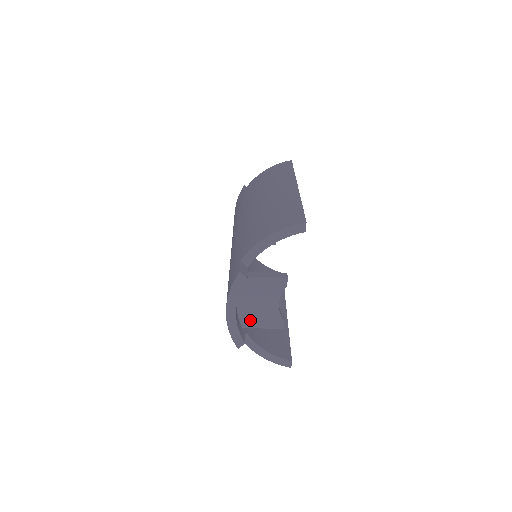
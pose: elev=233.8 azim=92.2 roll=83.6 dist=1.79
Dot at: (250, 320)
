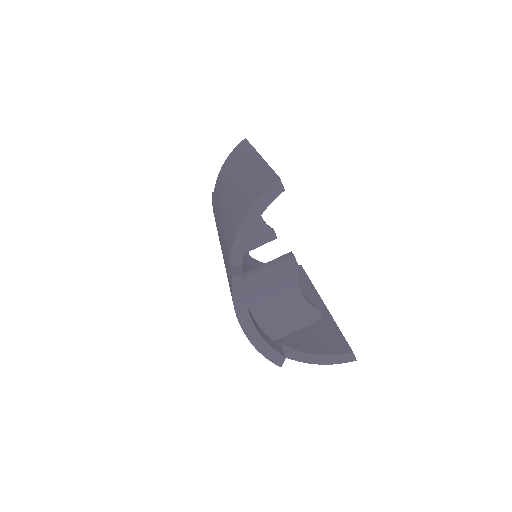
Dot at: (278, 327)
